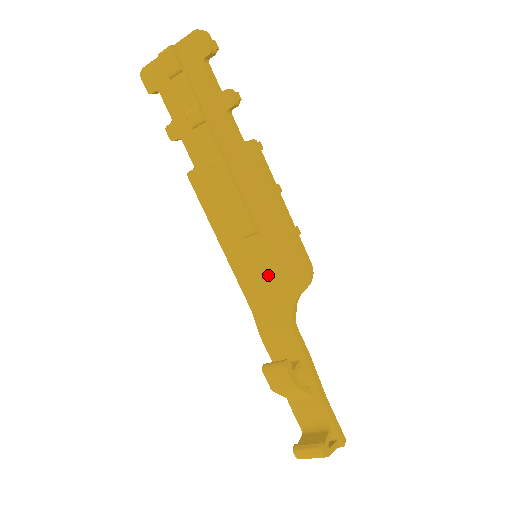
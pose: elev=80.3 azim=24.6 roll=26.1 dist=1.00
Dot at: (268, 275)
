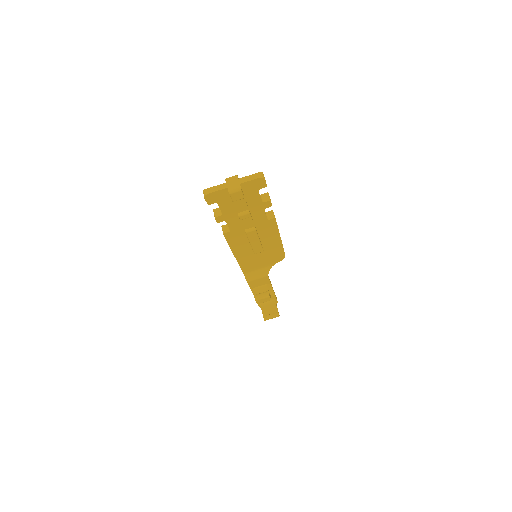
Dot at: (260, 261)
